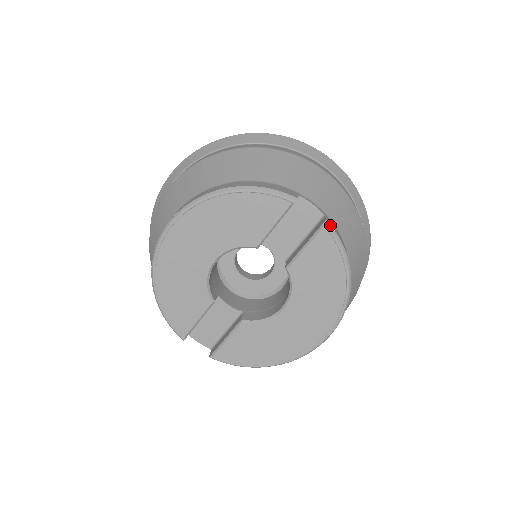
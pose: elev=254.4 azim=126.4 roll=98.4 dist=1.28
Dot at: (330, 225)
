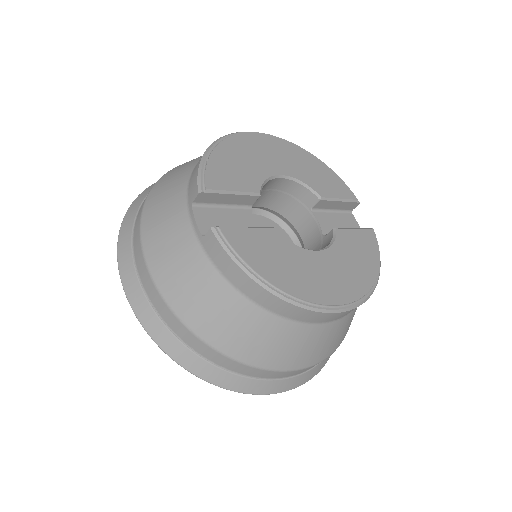
Dot at: (375, 235)
